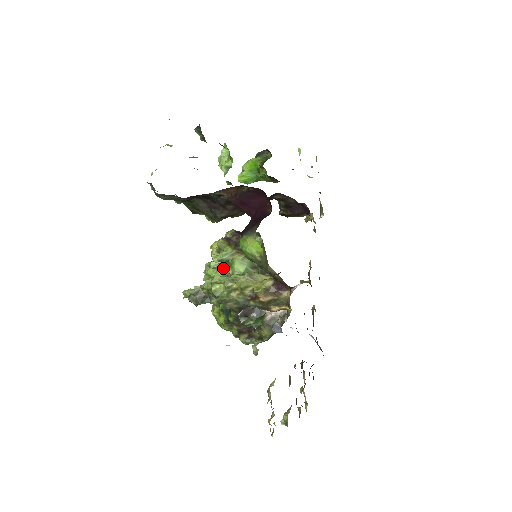
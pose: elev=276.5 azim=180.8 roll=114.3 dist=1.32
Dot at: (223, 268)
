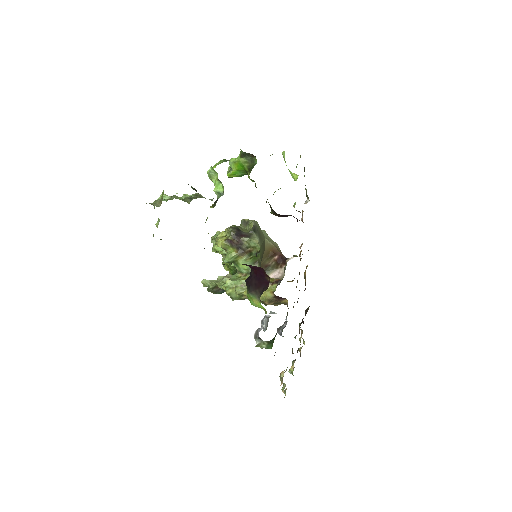
Dot at: occluded
